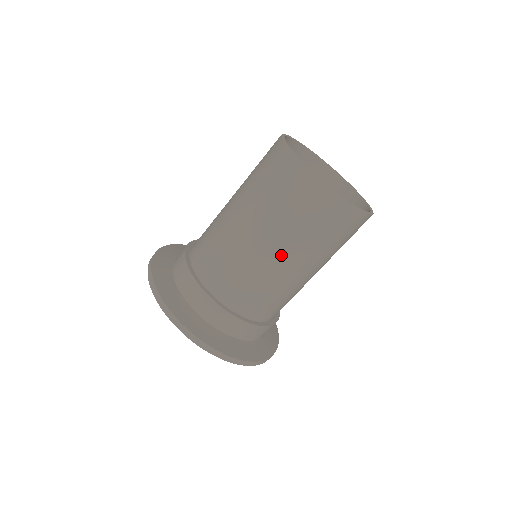
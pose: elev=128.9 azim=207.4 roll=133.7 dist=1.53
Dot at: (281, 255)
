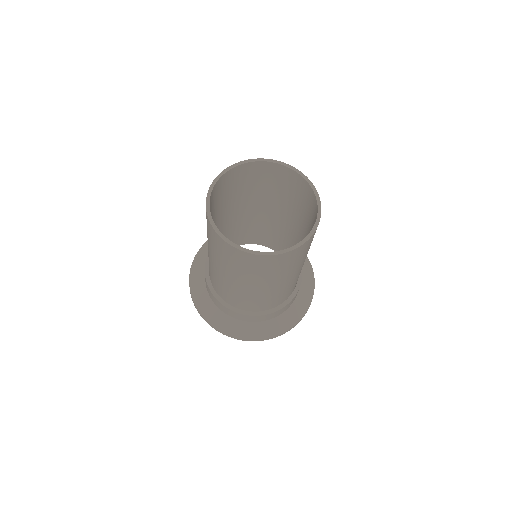
Dot at: (252, 286)
